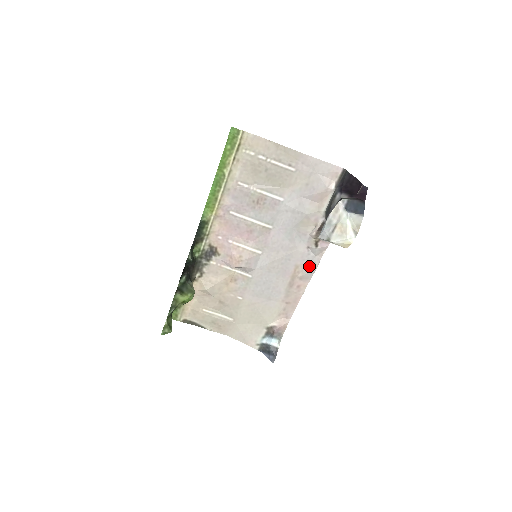
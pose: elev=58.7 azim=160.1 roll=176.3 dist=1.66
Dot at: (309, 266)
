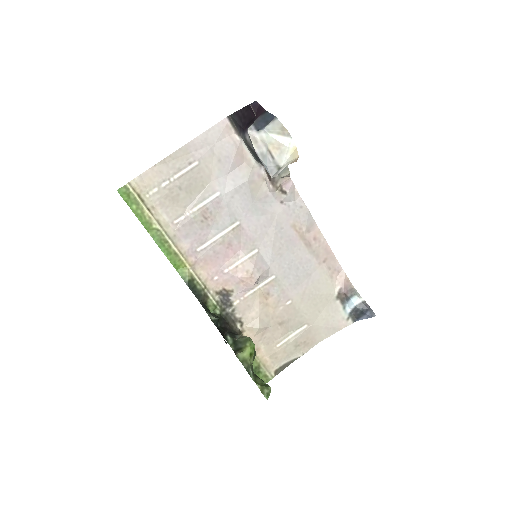
Dot at: (301, 214)
